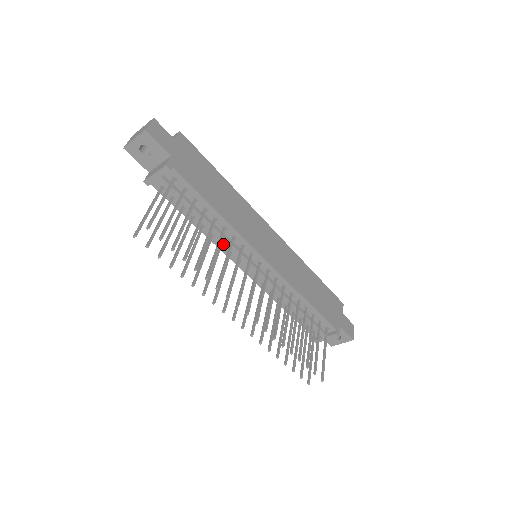
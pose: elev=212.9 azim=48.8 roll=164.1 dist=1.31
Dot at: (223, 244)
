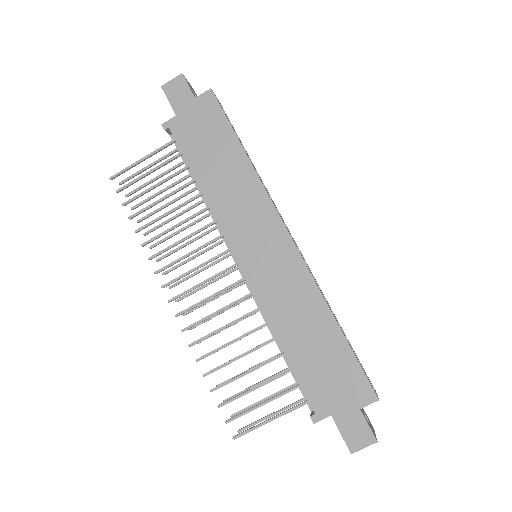
Dot at: occluded
